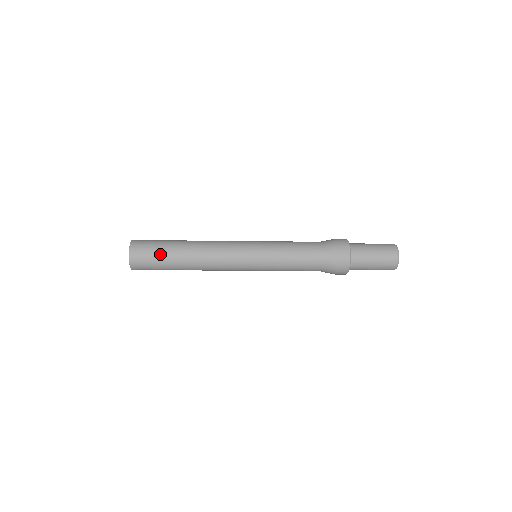
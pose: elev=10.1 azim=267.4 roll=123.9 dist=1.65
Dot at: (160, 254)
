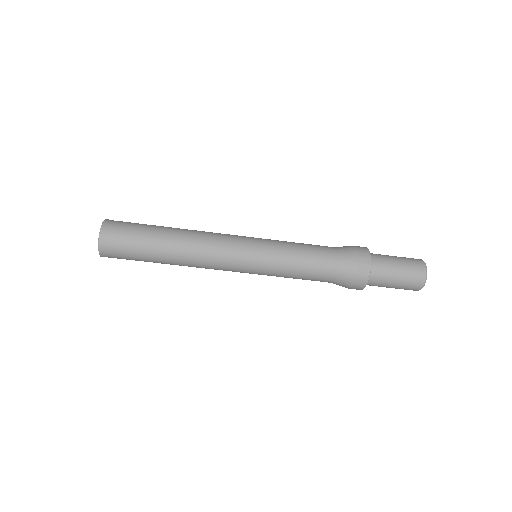
Dot at: (142, 225)
